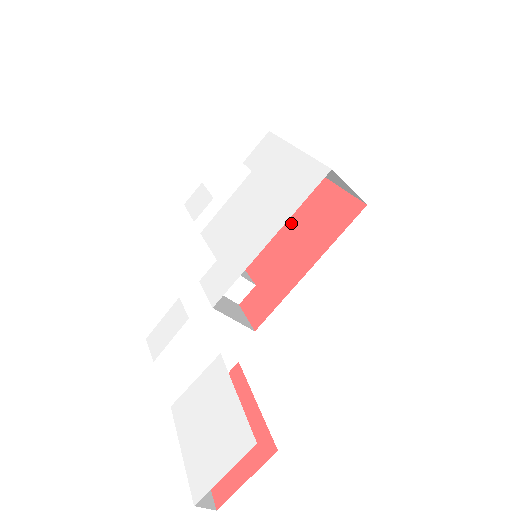
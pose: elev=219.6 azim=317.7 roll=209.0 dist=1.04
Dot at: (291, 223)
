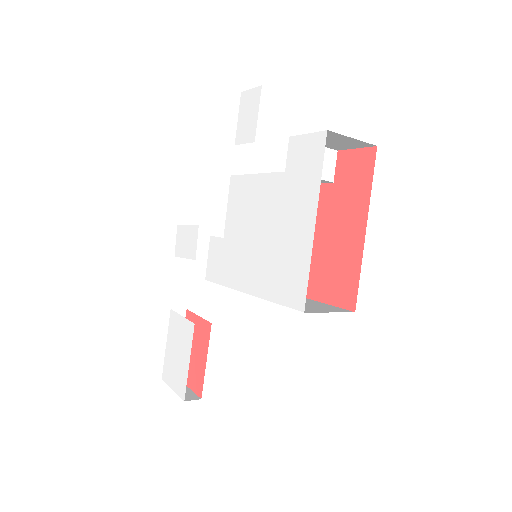
Dot at: (317, 223)
